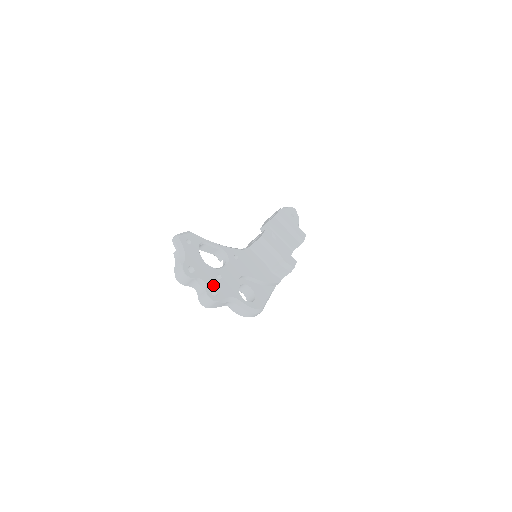
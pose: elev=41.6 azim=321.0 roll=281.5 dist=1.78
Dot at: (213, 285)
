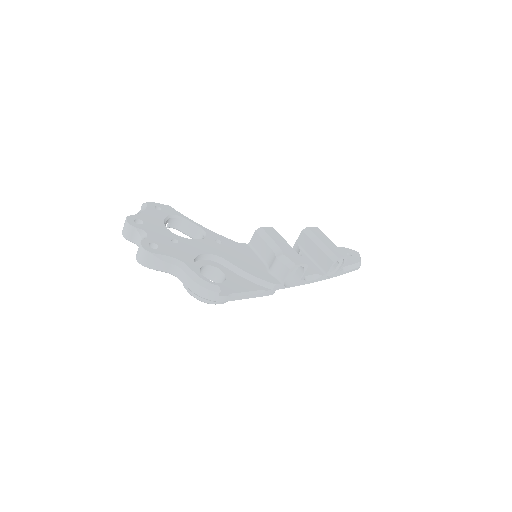
Dot at: (158, 241)
